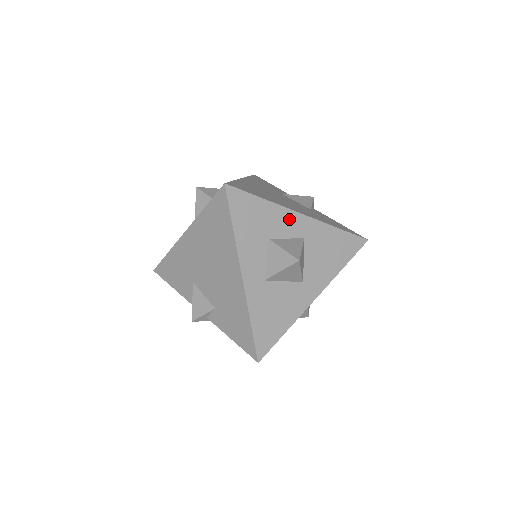
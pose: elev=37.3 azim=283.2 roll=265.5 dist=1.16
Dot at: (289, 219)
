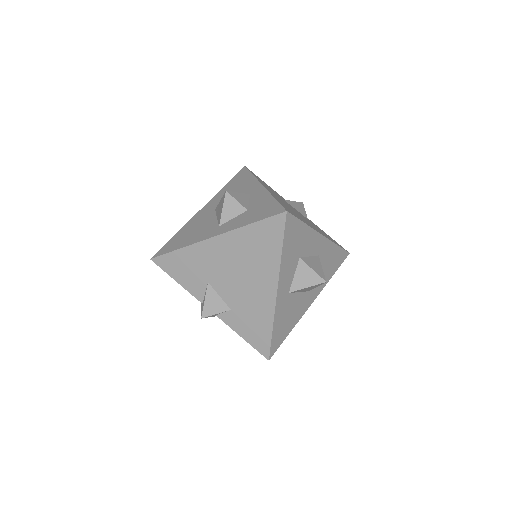
Dot at: (315, 240)
